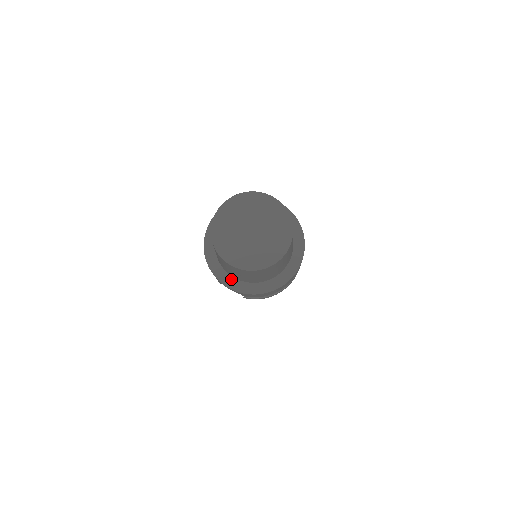
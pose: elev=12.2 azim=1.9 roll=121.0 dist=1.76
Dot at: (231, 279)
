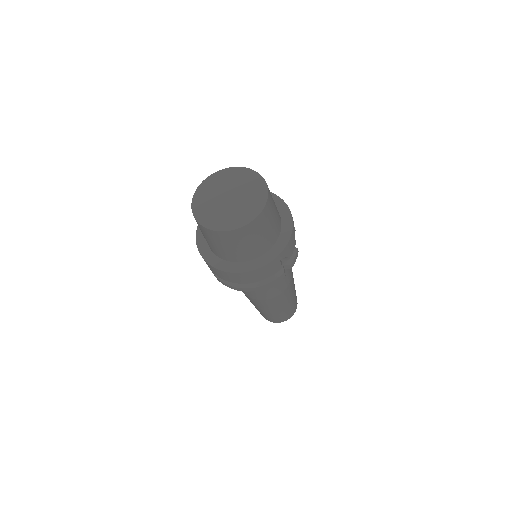
Dot at: occluded
